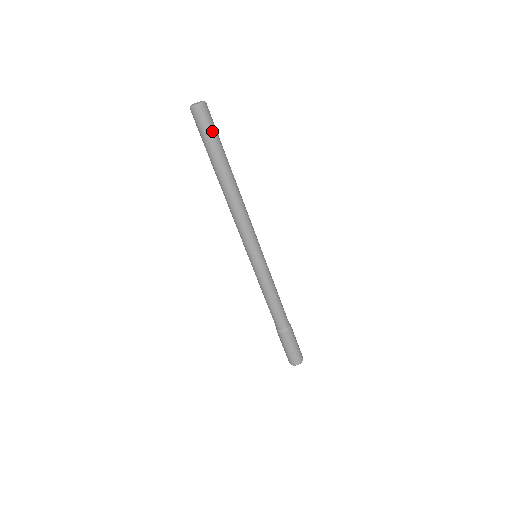
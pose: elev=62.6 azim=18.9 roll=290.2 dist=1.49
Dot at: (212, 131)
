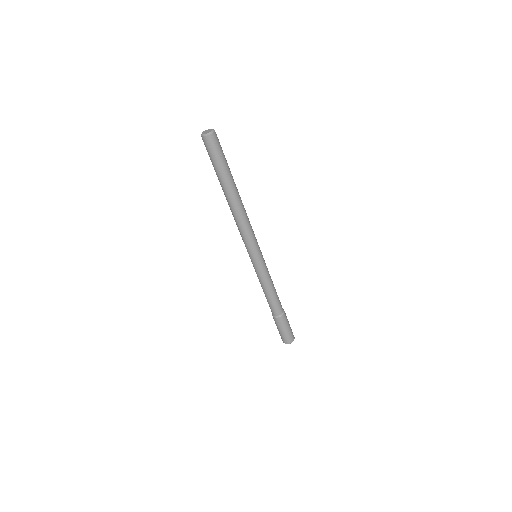
Dot at: (221, 155)
